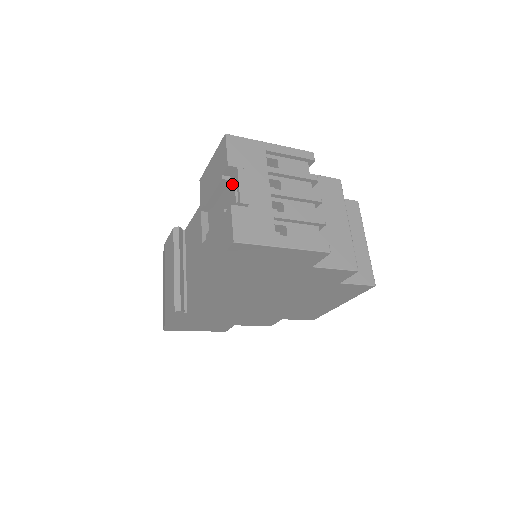
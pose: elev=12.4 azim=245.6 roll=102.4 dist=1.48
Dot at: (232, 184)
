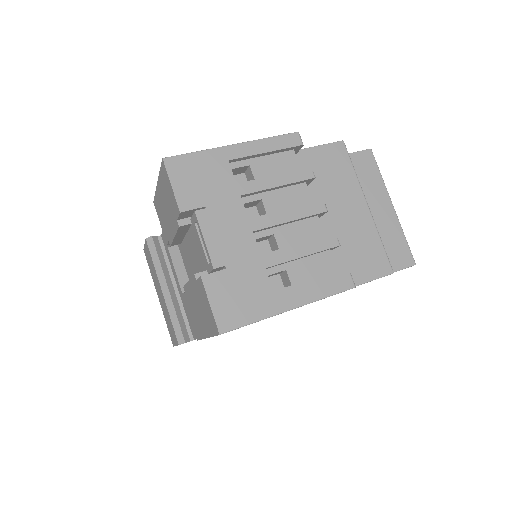
Dot at: (195, 231)
